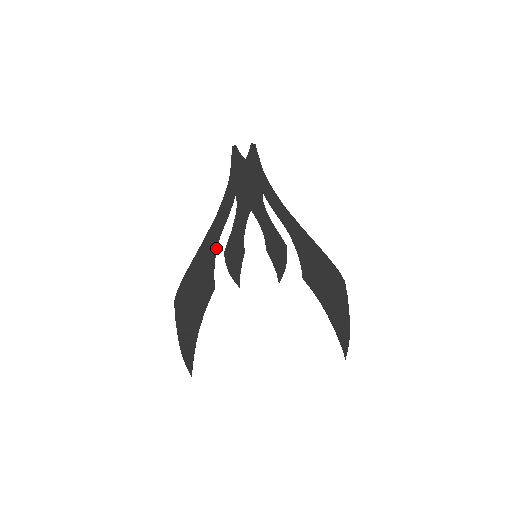
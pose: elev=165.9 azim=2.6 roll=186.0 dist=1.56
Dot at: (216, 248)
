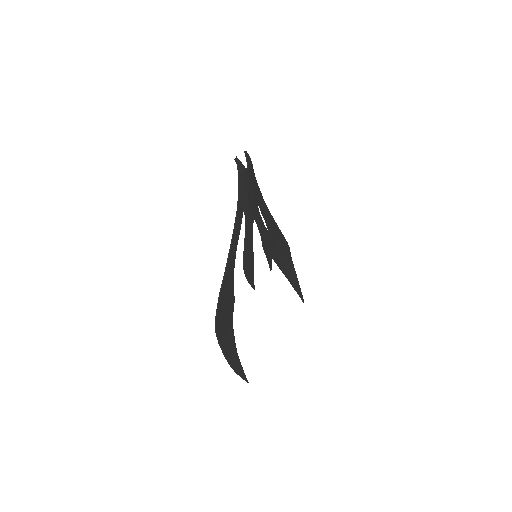
Dot at: (234, 263)
